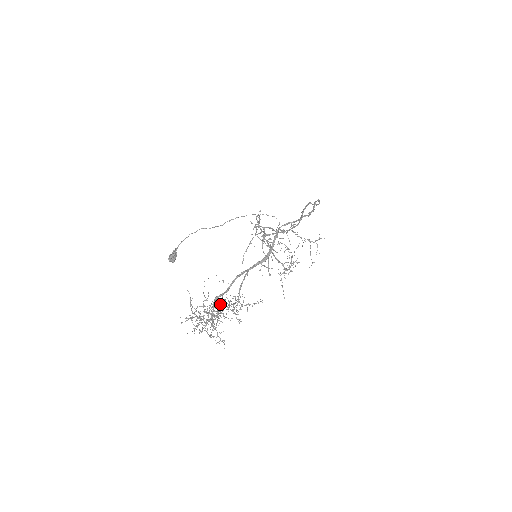
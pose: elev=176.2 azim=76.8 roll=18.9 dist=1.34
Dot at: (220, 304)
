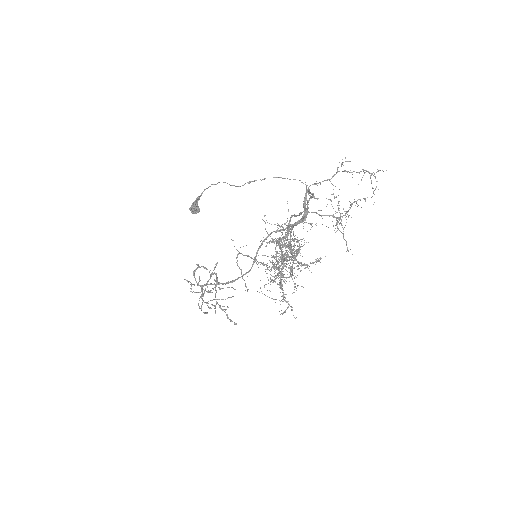
Dot at: occluded
